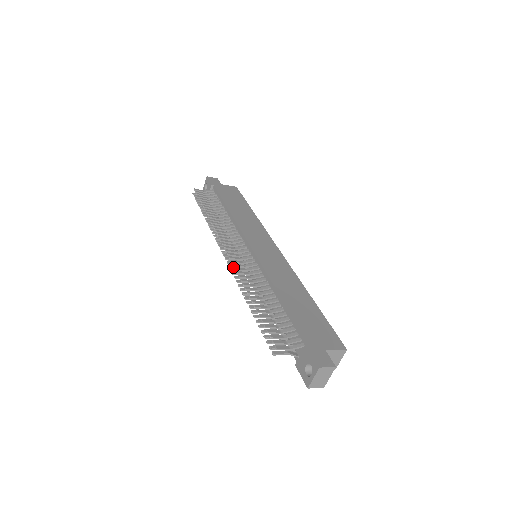
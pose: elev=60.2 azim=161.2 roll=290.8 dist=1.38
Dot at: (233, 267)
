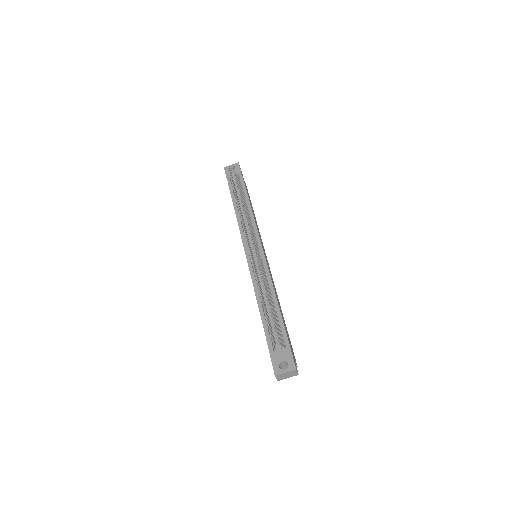
Dot at: (251, 254)
